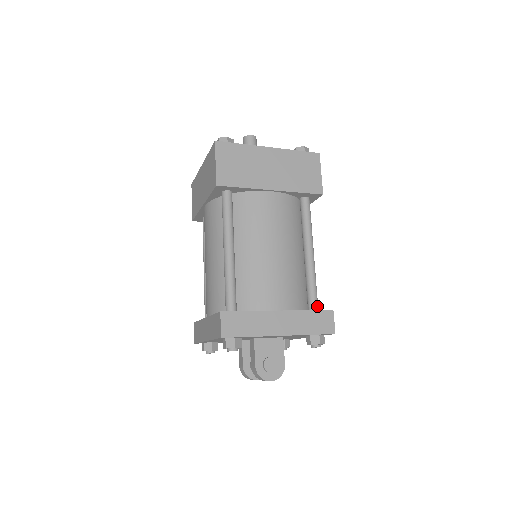
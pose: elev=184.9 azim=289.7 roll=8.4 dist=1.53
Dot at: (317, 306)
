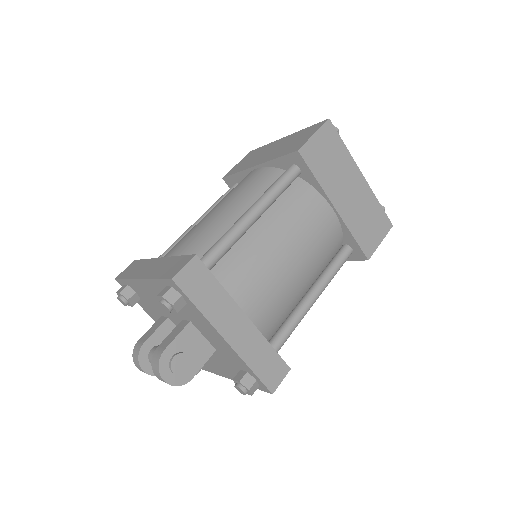
Dot at: (277, 351)
